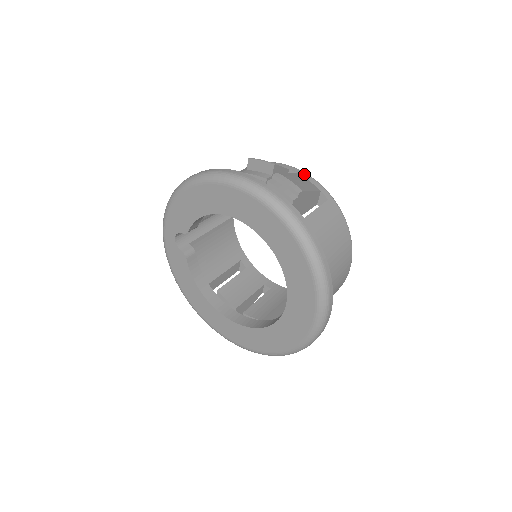
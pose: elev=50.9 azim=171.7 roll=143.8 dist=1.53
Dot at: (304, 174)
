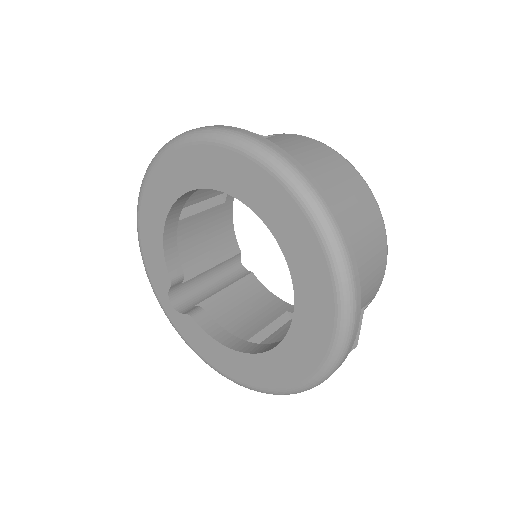
Dot at: occluded
